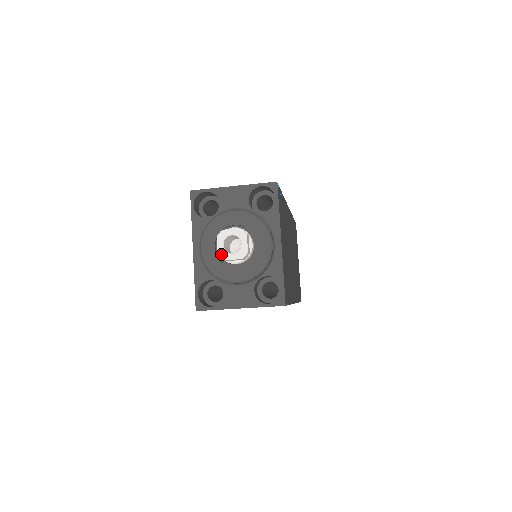
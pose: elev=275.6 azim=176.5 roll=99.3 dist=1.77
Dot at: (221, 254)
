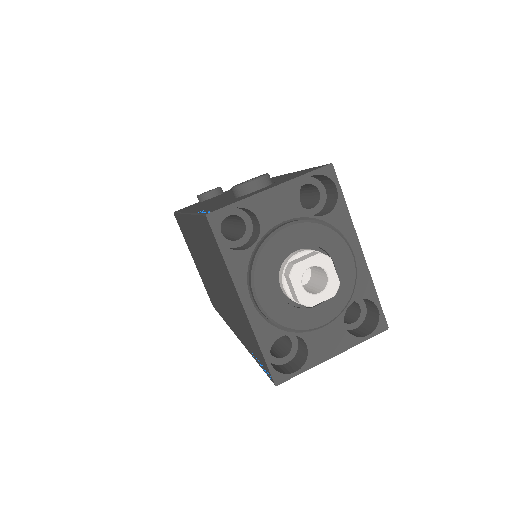
Dot at: (304, 300)
